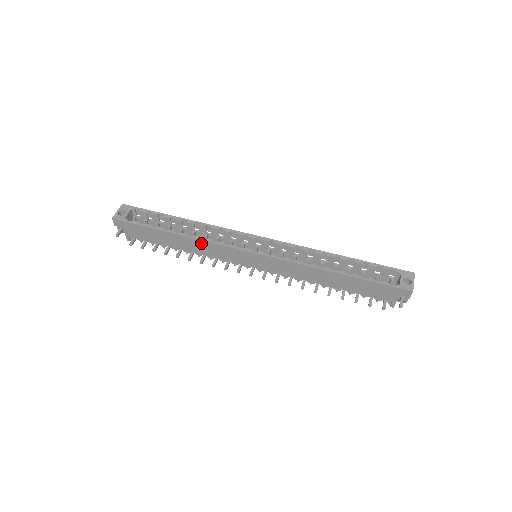
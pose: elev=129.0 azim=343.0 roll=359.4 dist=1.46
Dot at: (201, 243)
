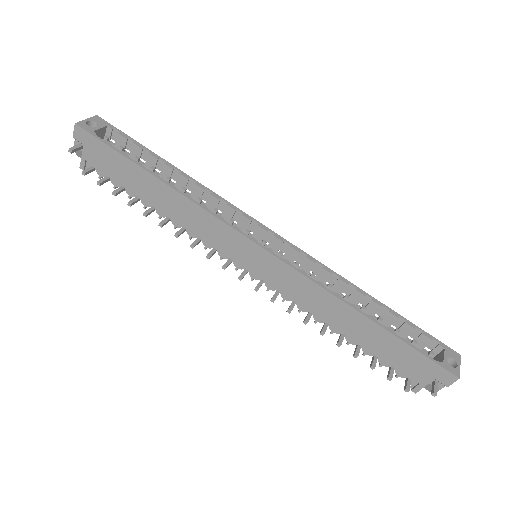
Dot at: (190, 206)
